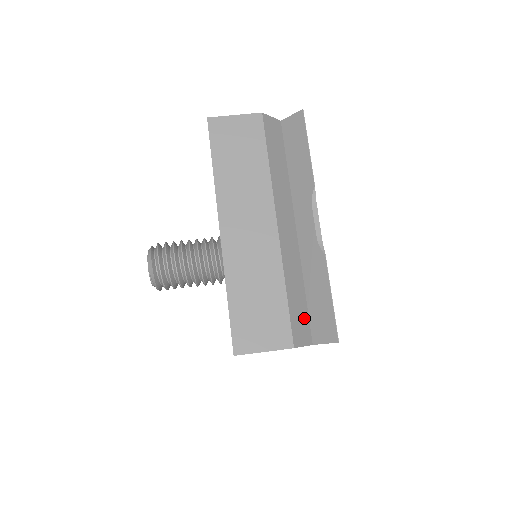
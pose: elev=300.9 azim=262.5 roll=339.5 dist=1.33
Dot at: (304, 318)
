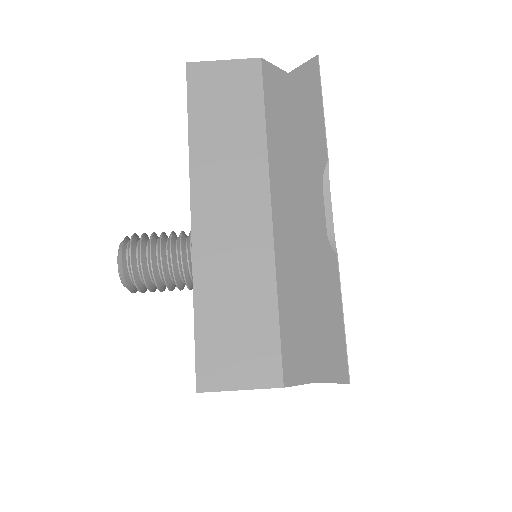
Dot at: (303, 344)
